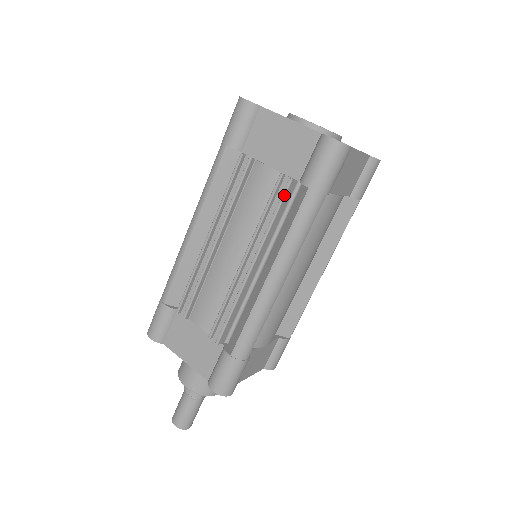
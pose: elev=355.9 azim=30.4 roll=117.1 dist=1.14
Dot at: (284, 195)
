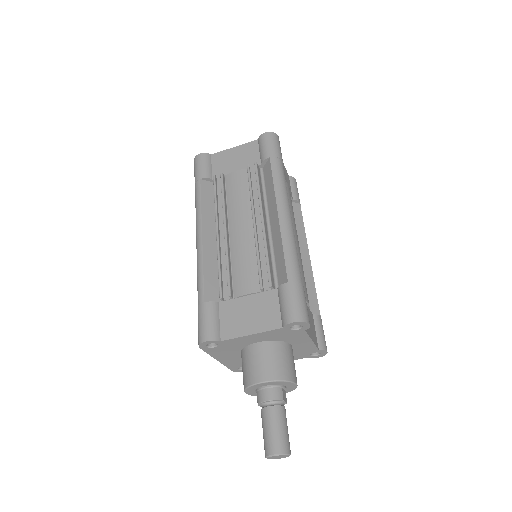
Dot at: (257, 171)
